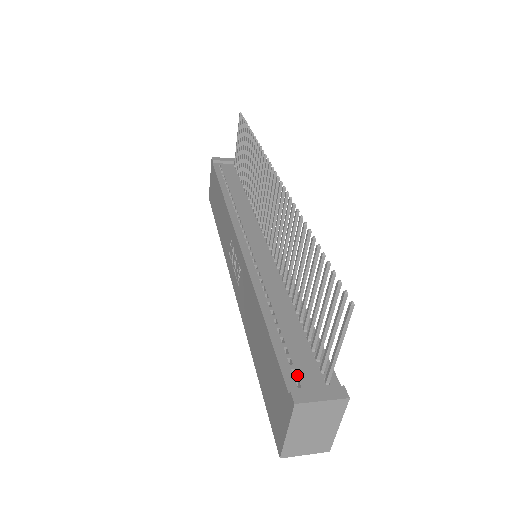
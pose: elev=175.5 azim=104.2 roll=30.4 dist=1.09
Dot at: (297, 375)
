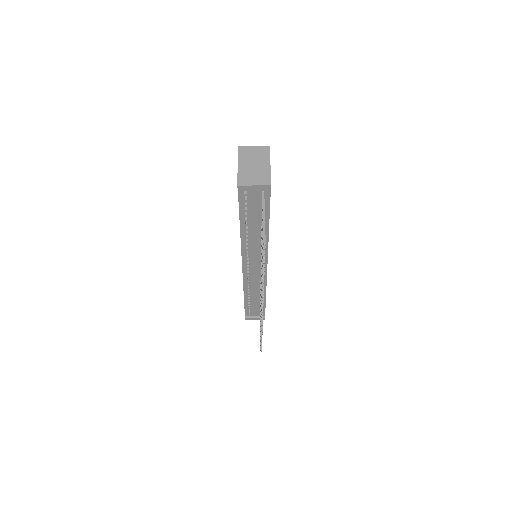
Dot at: (250, 313)
